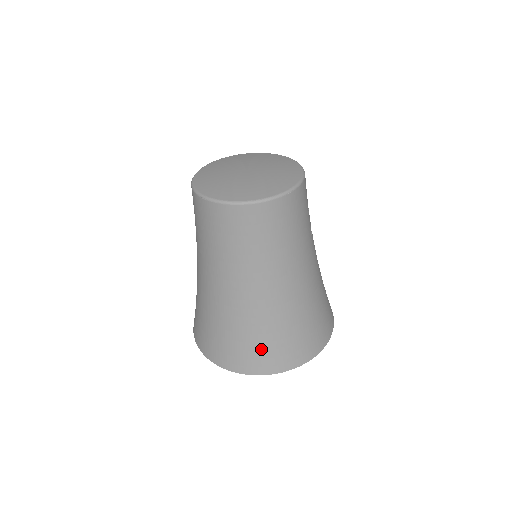
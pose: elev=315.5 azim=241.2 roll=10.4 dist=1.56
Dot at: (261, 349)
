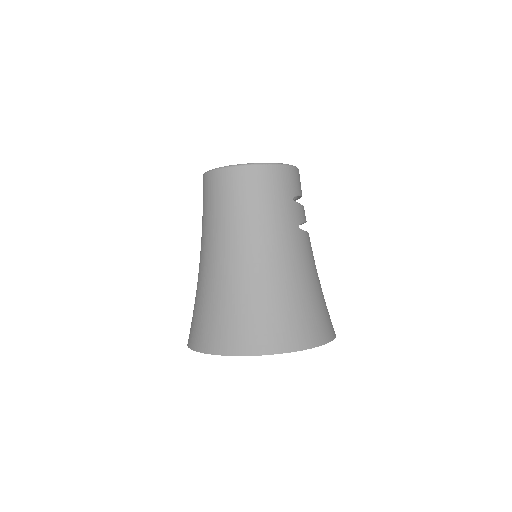
Dot at: (226, 322)
